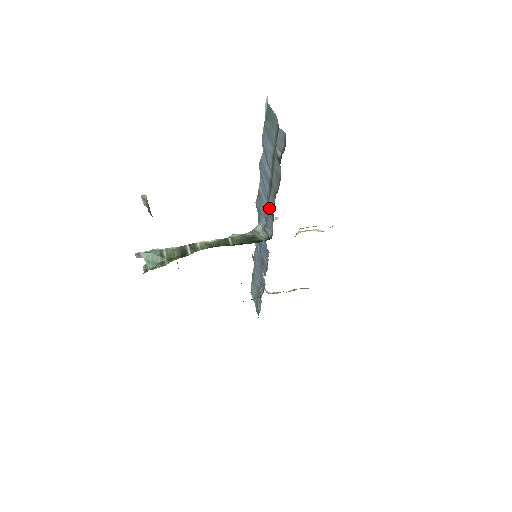
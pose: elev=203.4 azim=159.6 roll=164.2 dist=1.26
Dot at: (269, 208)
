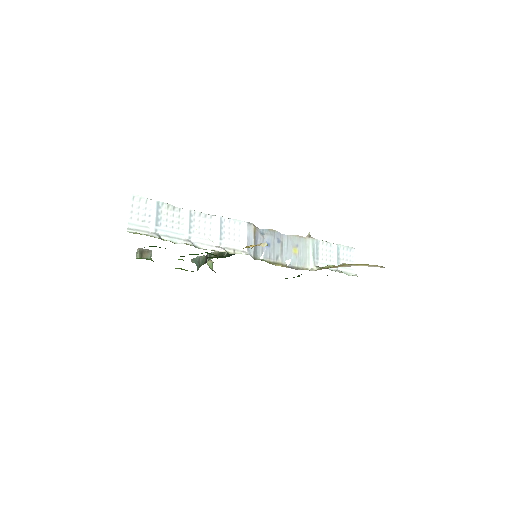
Dot at: (209, 240)
